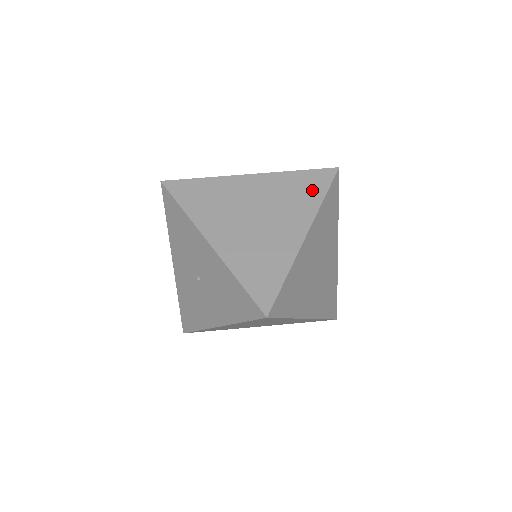
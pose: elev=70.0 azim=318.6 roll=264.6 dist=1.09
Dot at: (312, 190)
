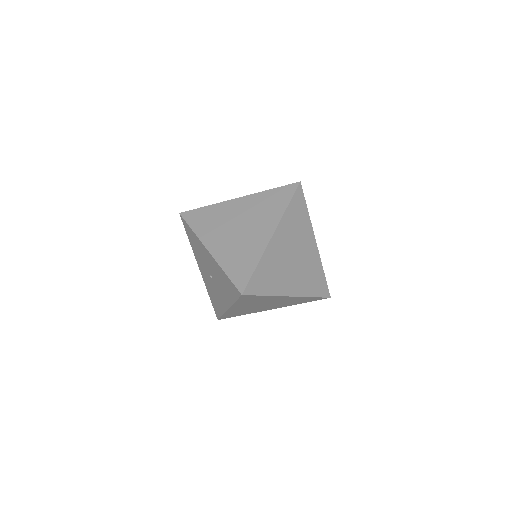
Dot at: (279, 202)
